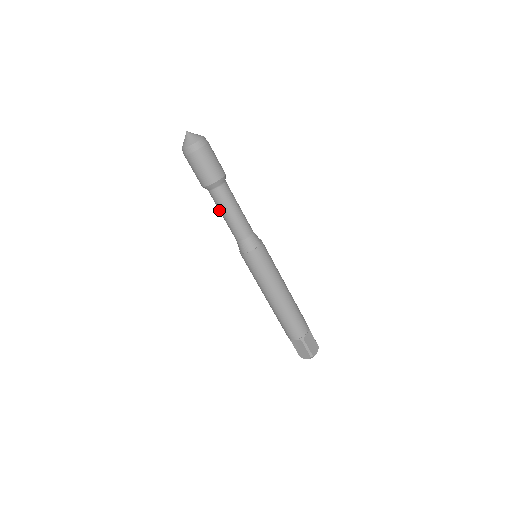
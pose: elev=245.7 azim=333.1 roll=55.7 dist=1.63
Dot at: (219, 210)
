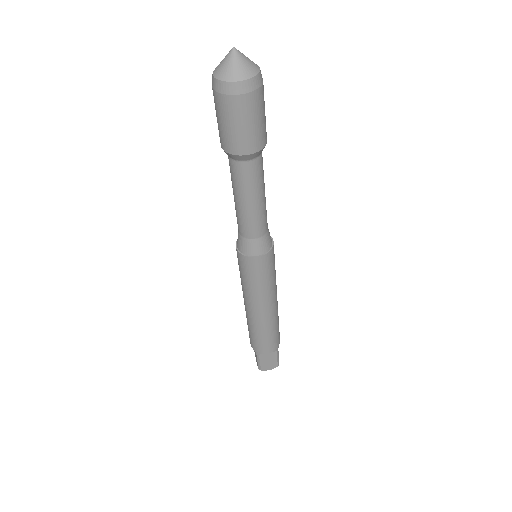
Dot at: occluded
